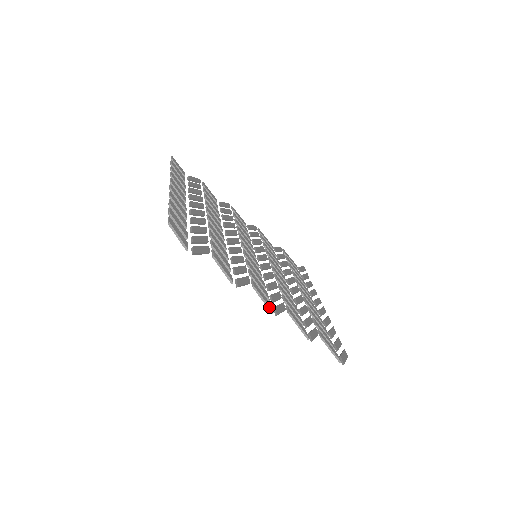
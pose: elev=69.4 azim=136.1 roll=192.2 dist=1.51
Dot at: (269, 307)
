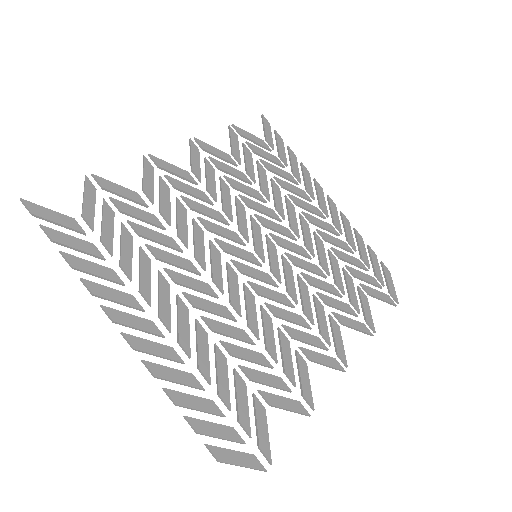
Dot at: occluded
